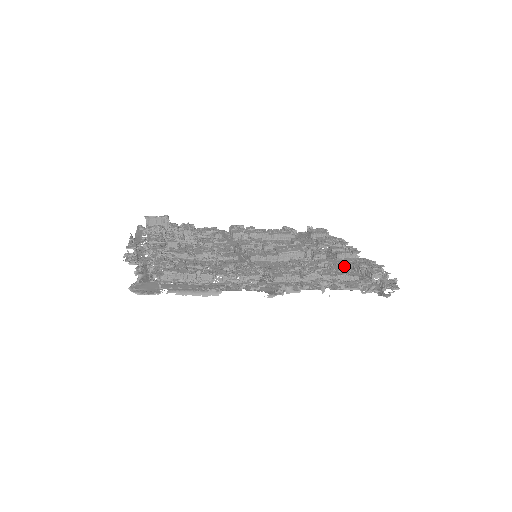
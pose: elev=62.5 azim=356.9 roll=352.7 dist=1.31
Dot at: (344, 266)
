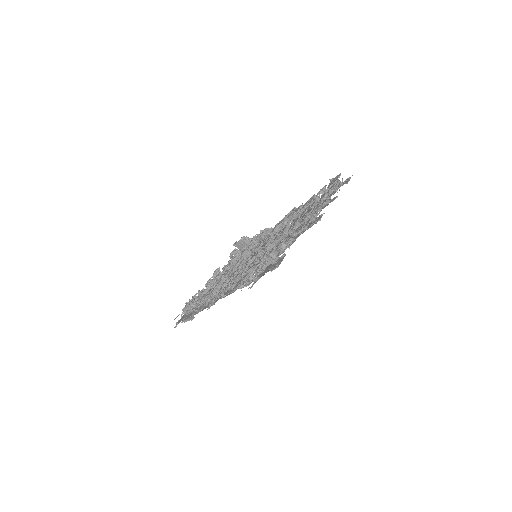
Dot at: occluded
